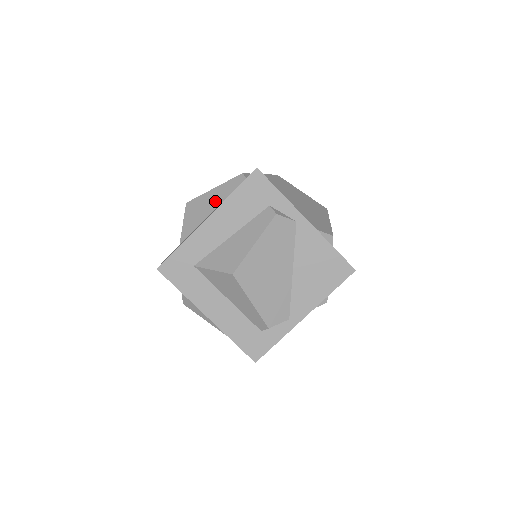
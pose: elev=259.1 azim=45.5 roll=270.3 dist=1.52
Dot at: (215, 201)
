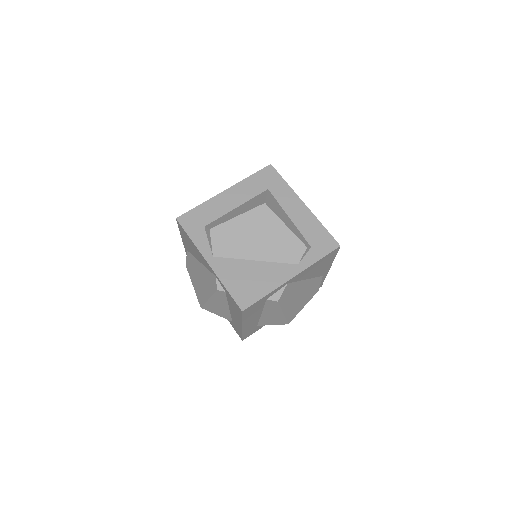
Dot at: (221, 304)
